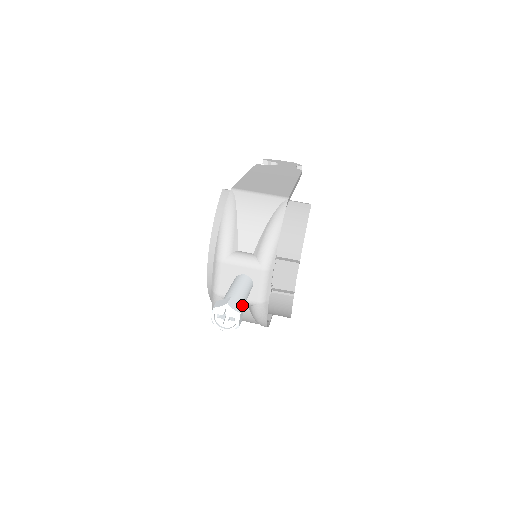
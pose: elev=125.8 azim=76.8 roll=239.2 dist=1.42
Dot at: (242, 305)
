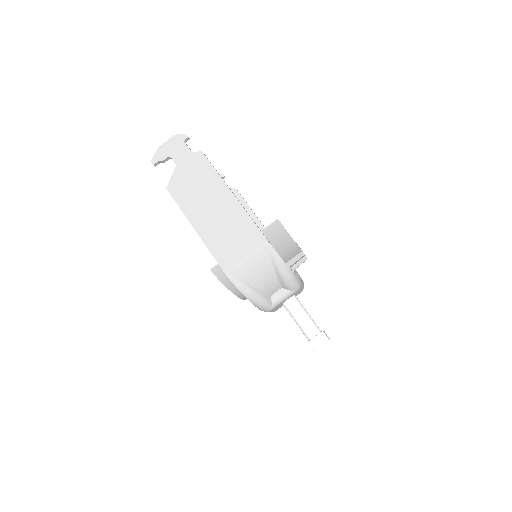
Dot at: (316, 326)
